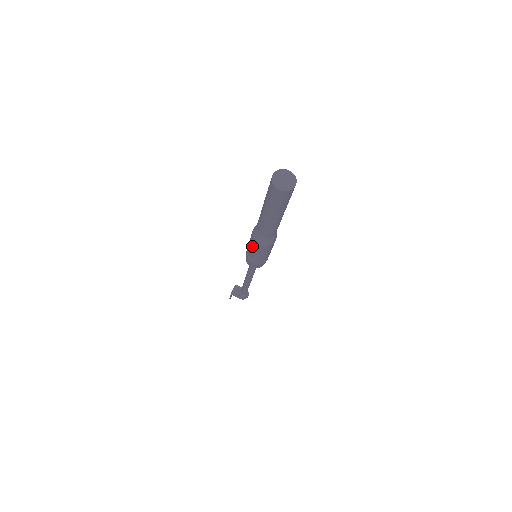
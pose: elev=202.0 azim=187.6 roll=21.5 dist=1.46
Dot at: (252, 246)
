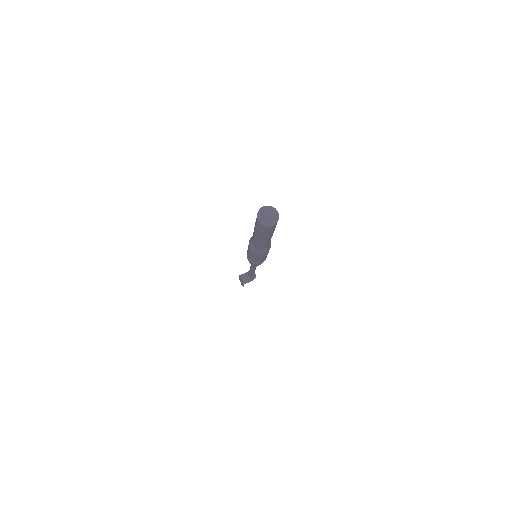
Dot at: (257, 258)
